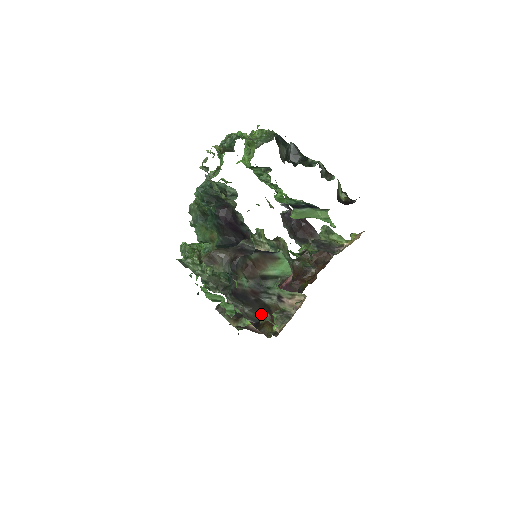
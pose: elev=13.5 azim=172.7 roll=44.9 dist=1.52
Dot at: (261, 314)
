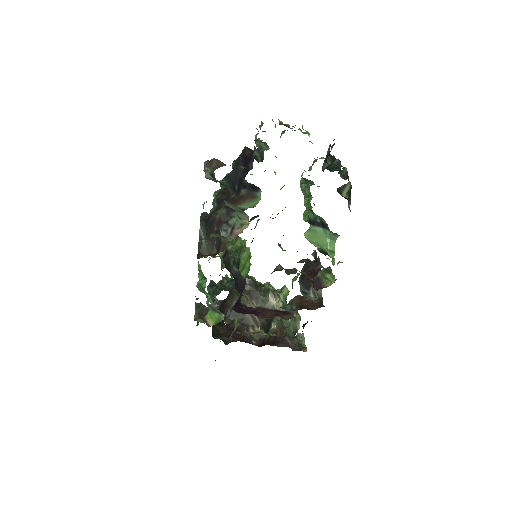
Dot at: (204, 203)
